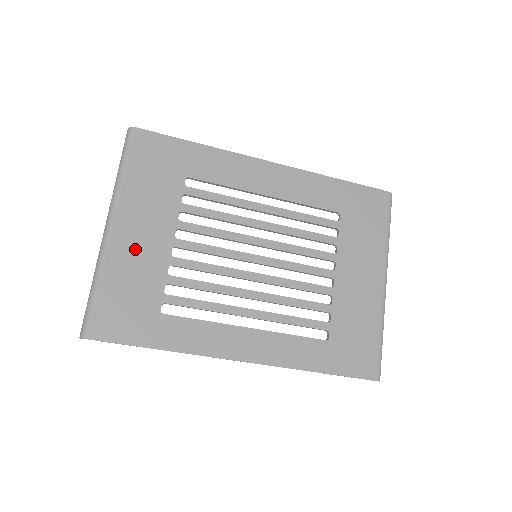
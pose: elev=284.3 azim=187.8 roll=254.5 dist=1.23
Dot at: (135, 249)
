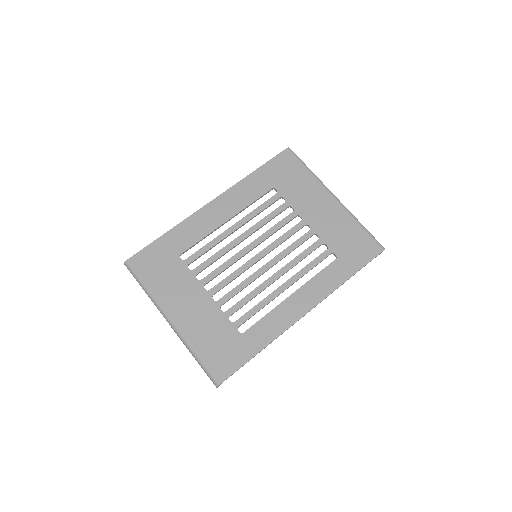
Dot at: (195, 318)
